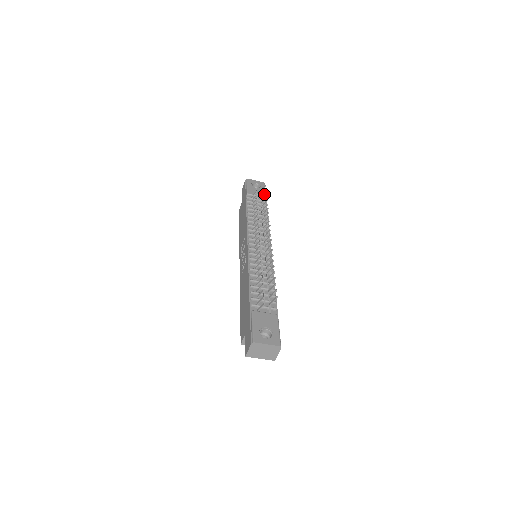
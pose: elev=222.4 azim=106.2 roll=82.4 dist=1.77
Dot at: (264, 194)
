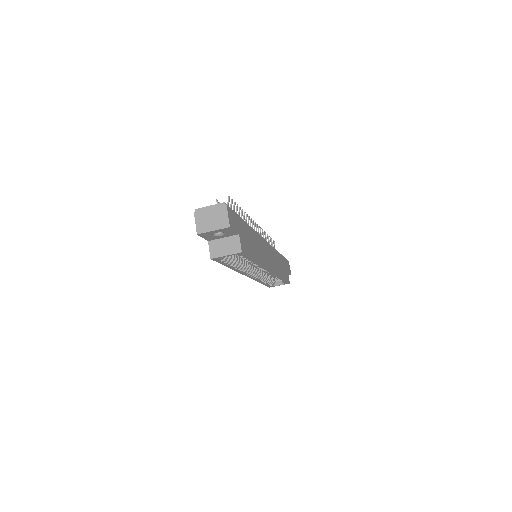
Dot at: (271, 242)
